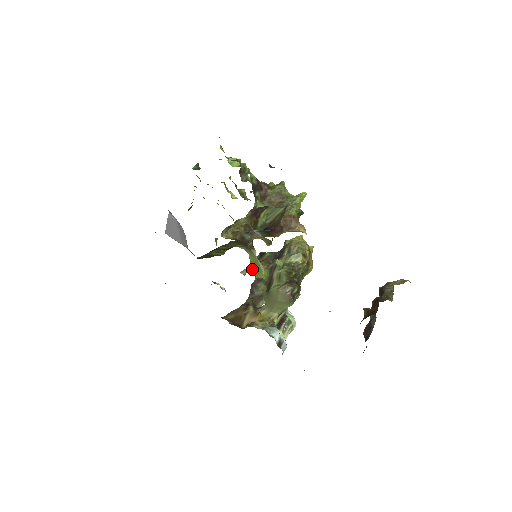
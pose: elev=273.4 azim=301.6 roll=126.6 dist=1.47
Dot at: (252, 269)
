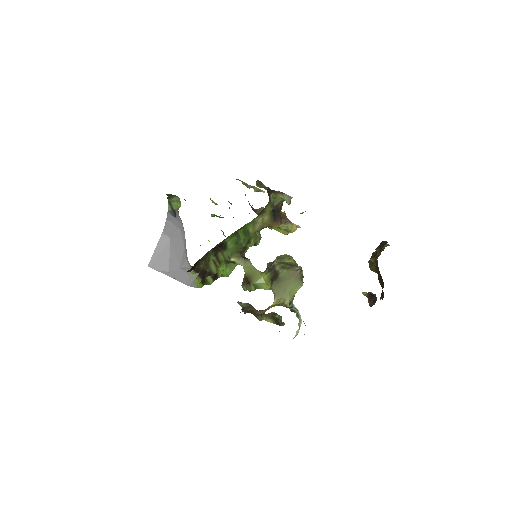
Dot at: (248, 279)
